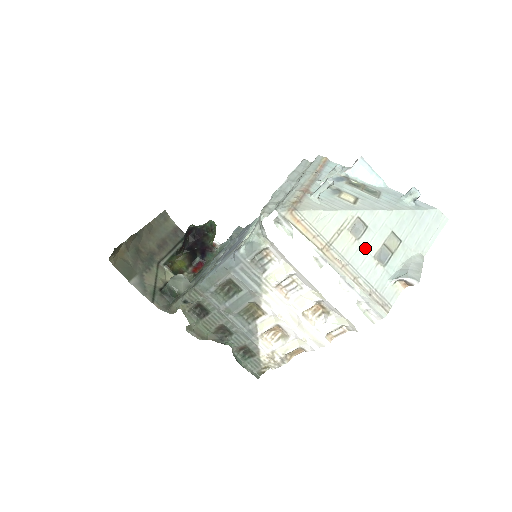
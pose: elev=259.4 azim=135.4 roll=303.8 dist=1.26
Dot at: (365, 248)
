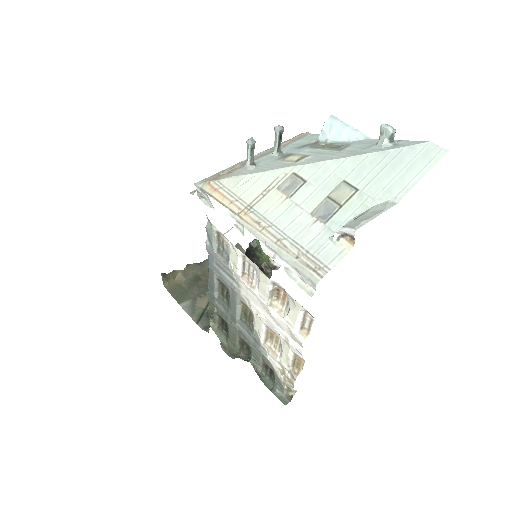
Dot at: (299, 205)
